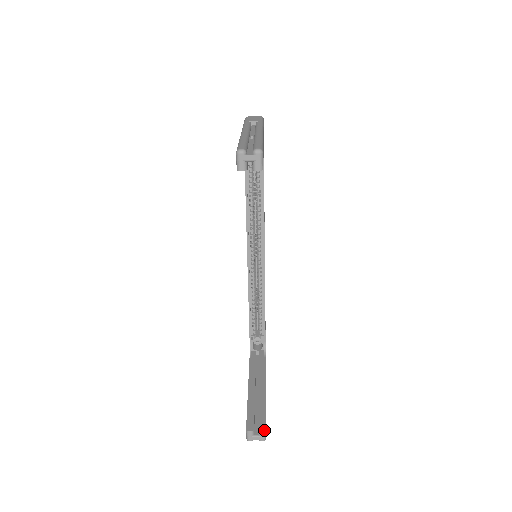
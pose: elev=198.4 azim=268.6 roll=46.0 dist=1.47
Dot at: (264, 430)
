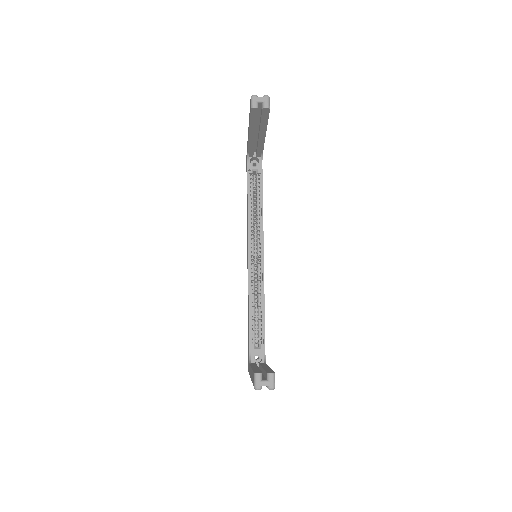
Dot at: (273, 372)
